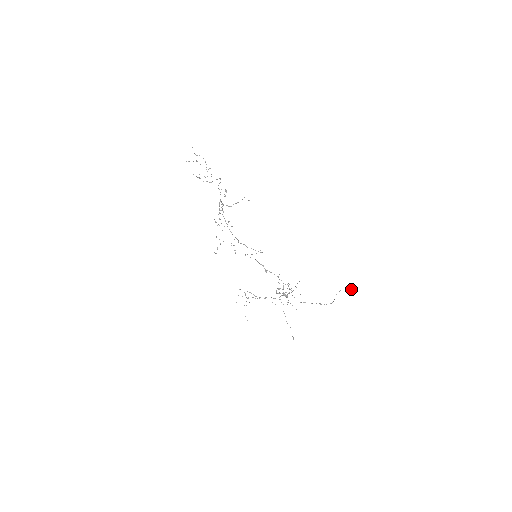
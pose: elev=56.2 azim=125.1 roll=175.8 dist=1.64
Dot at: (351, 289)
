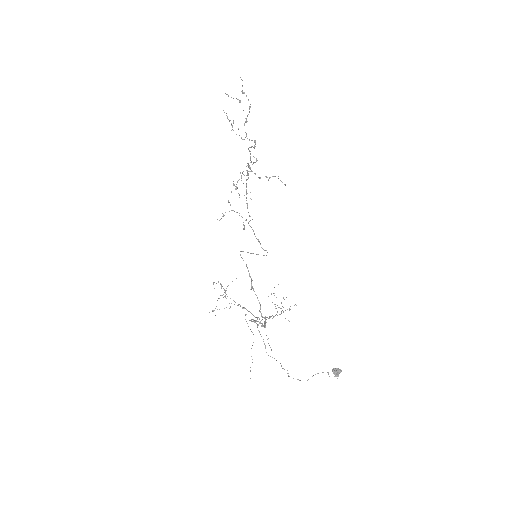
Dot at: occluded
